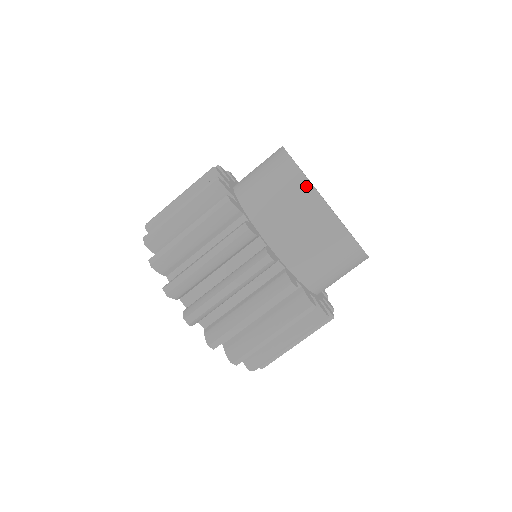
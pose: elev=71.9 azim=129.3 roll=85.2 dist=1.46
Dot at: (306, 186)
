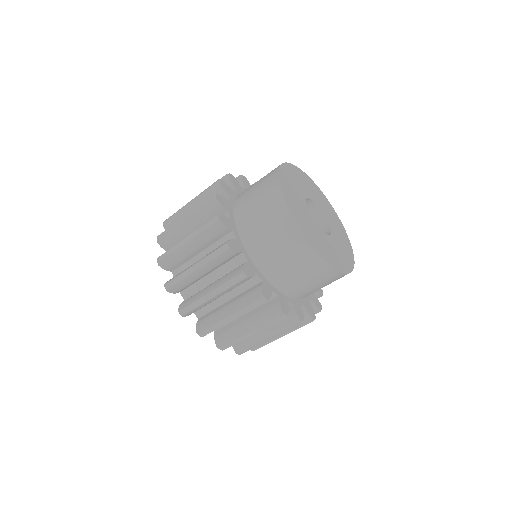
Dot at: (274, 178)
